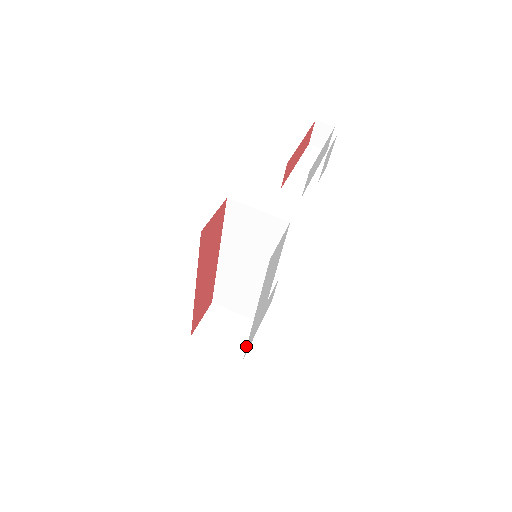
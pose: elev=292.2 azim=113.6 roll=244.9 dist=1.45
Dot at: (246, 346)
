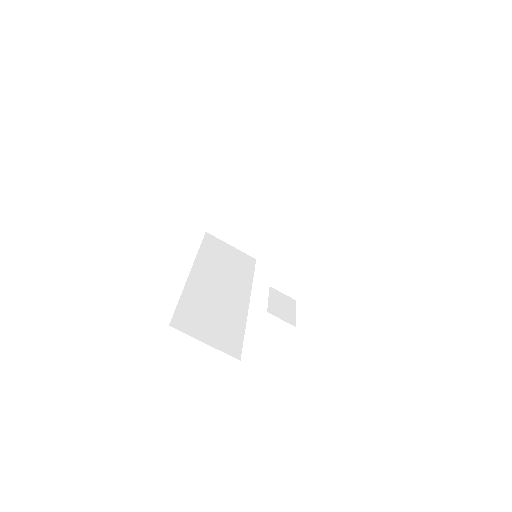
Dot at: (261, 247)
